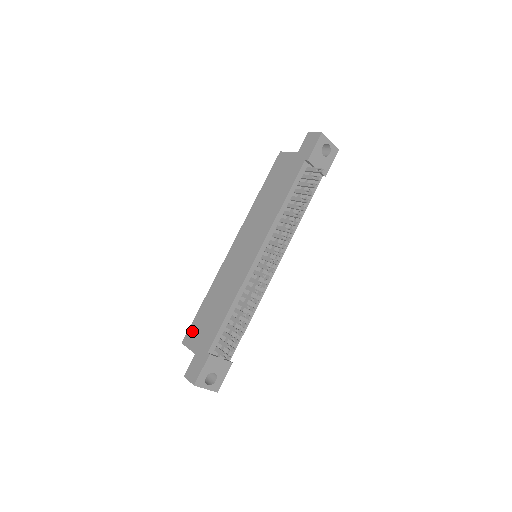
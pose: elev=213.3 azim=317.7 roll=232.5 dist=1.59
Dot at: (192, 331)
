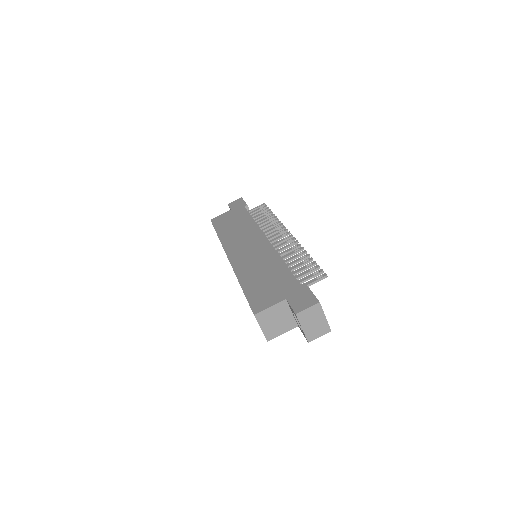
Dot at: (257, 300)
